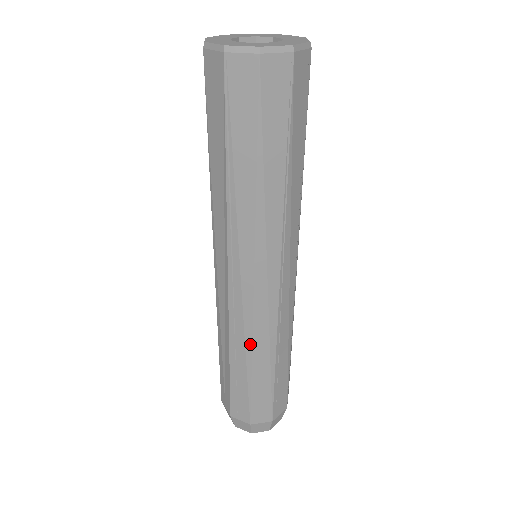
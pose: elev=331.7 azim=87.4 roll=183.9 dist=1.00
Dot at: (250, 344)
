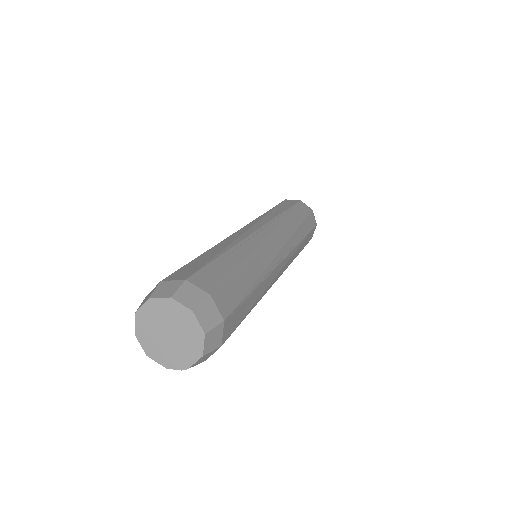
Dot at: (217, 244)
